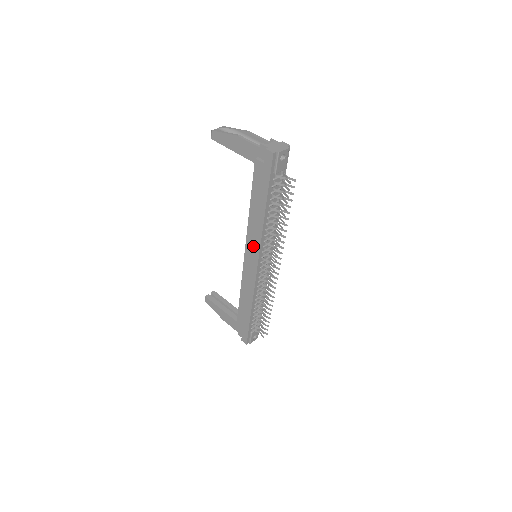
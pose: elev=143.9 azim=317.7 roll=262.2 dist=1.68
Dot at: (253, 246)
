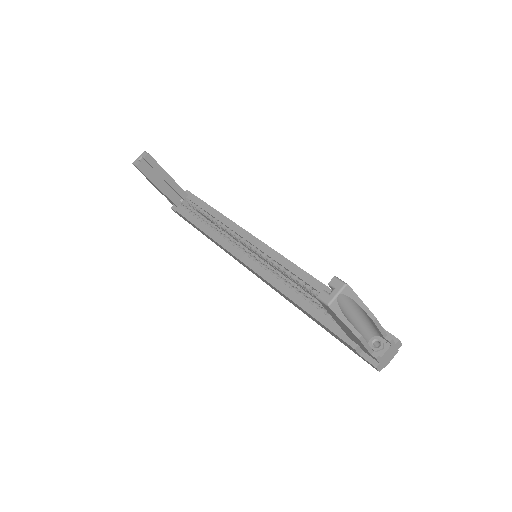
Dot at: (266, 282)
